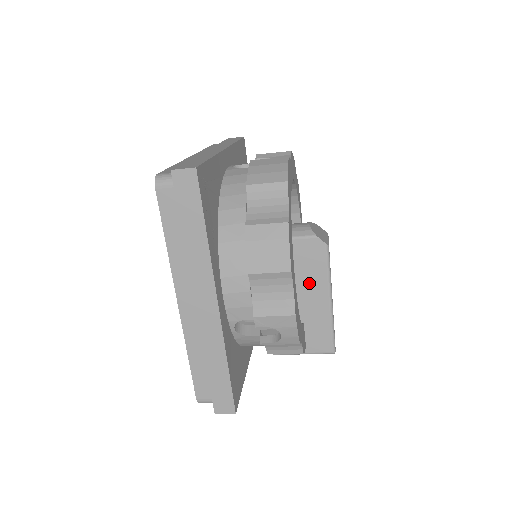
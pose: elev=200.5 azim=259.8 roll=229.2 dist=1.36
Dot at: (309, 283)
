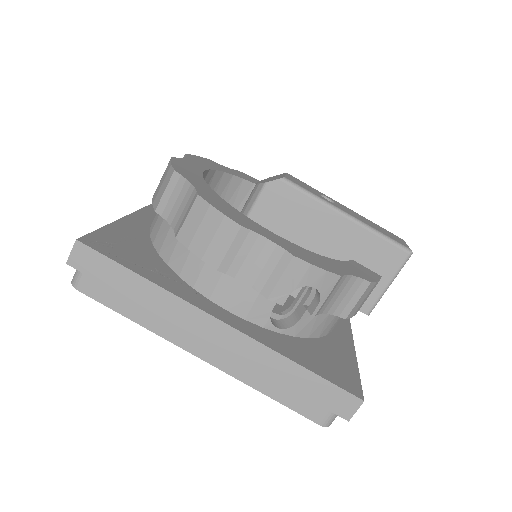
Dot at: (311, 224)
